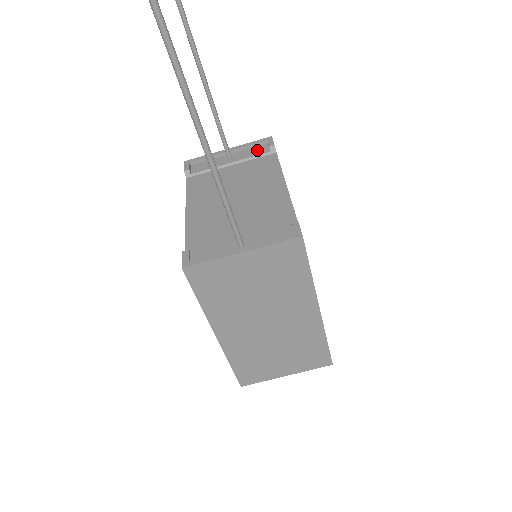
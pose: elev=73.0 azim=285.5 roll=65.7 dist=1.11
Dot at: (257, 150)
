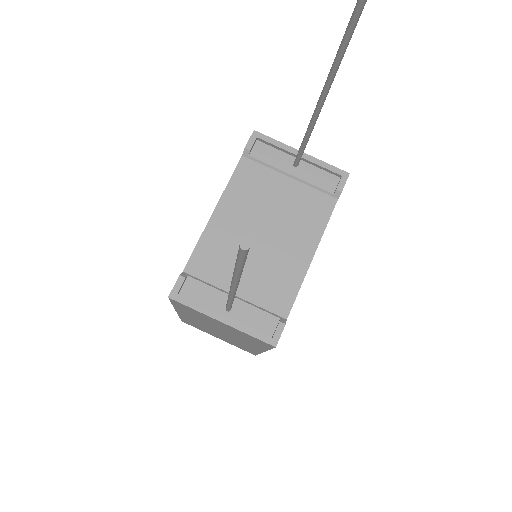
Dot at: (325, 179)
